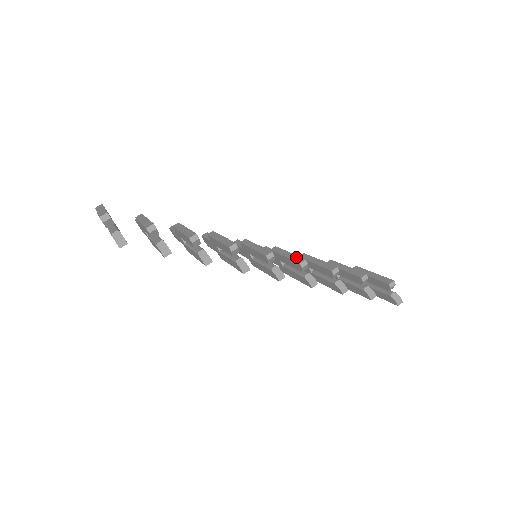
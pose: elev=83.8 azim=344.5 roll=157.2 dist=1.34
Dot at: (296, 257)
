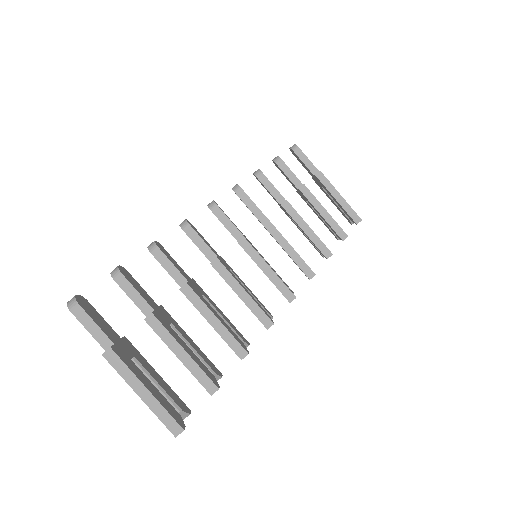
Dot at: (303, 263)
